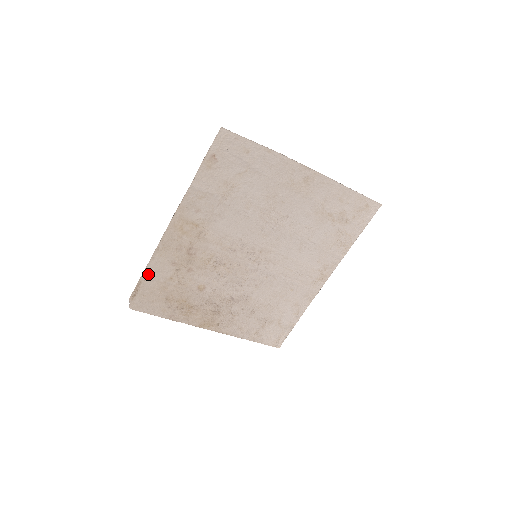
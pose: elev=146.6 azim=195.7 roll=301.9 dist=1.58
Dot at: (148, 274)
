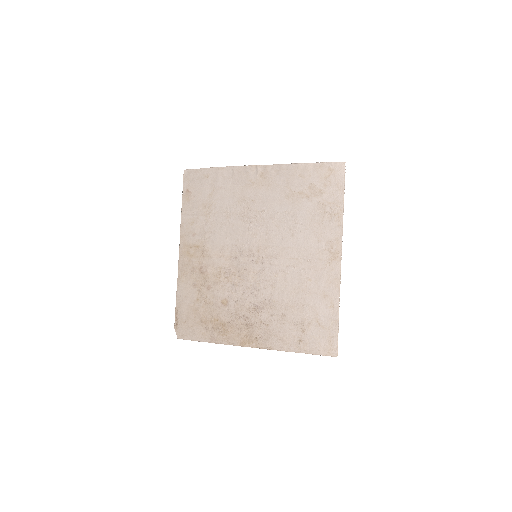
Dot at: (180, 301)
